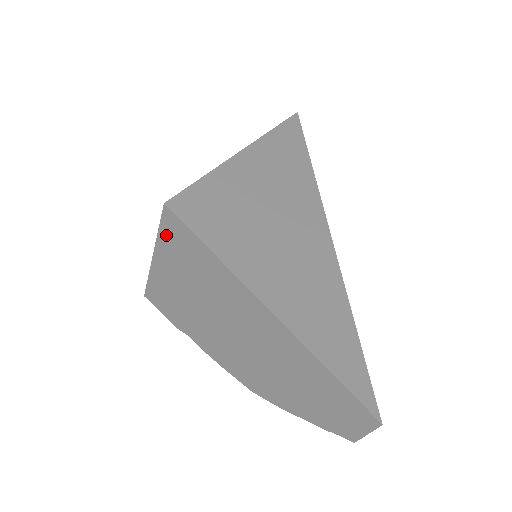
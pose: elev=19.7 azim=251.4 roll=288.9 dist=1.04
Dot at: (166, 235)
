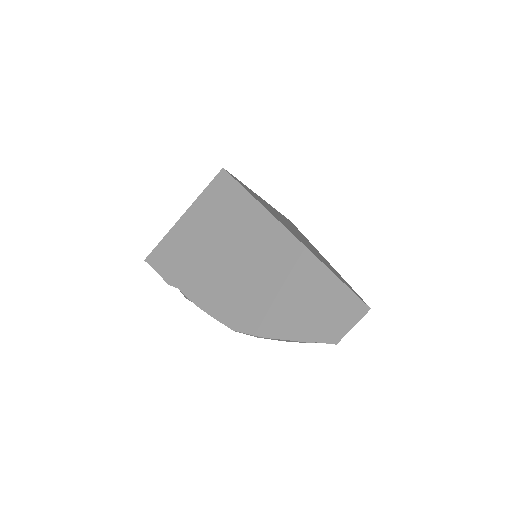
Dot at: (210, 193)
